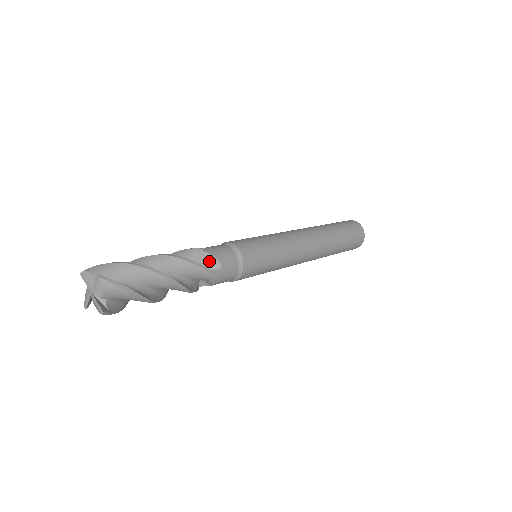
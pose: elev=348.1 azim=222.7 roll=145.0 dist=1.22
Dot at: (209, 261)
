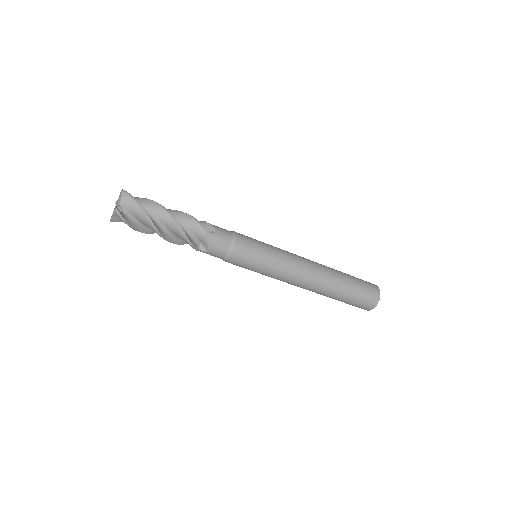
Dot at: (208, 227)
